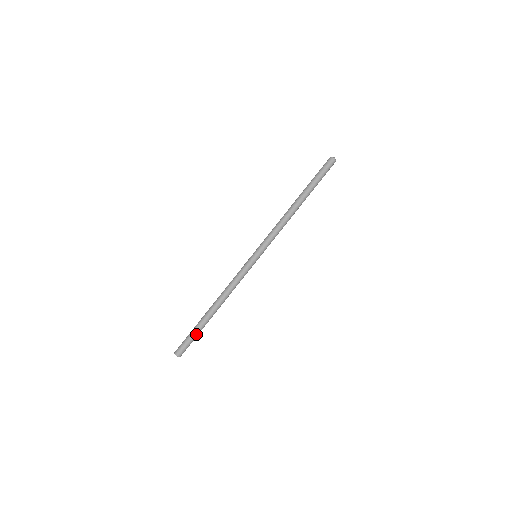
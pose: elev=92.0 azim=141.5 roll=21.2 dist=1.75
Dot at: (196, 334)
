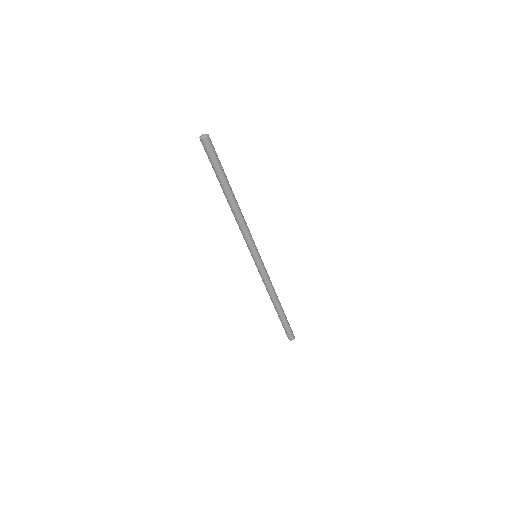
Dot at: (287, 323)
